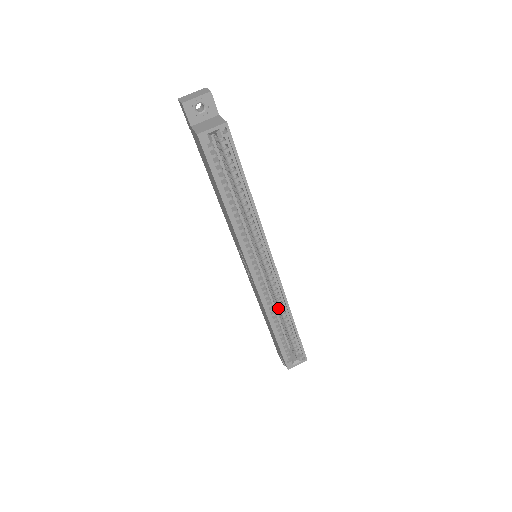
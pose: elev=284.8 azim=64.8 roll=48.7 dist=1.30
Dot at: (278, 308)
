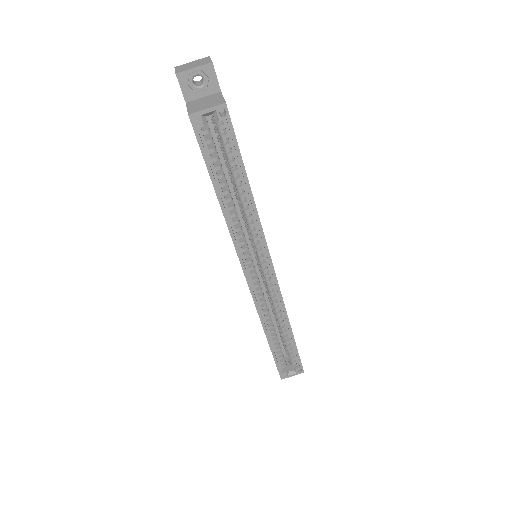
Dot at: (276, 315)
